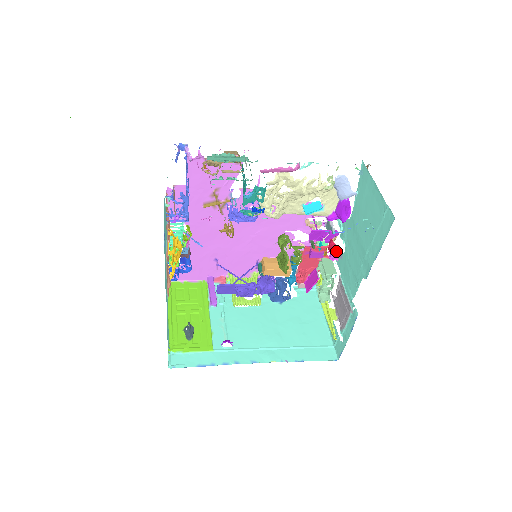
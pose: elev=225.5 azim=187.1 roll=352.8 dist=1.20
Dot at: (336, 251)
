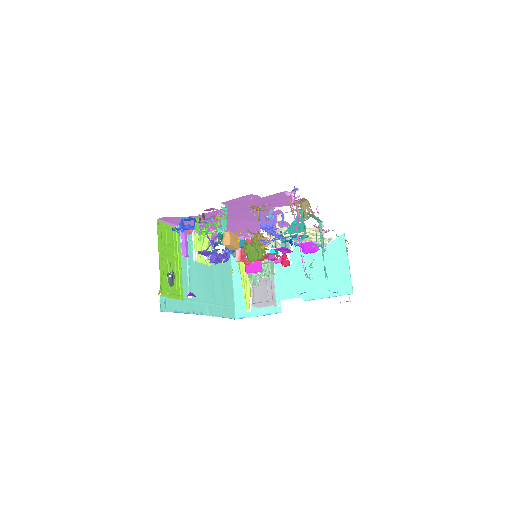
Dot at: occluded
